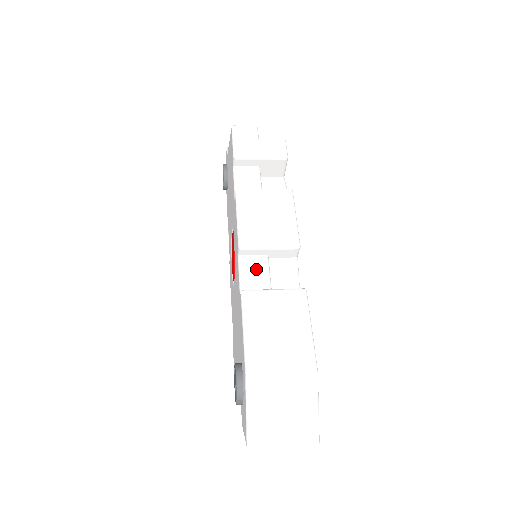
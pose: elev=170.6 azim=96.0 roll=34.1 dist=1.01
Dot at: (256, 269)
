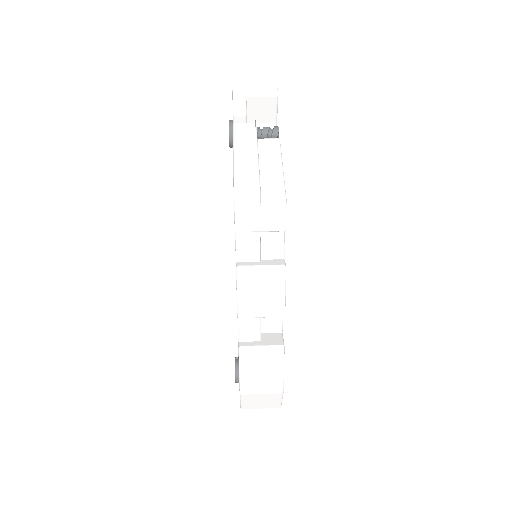
Dot at: (251, 324)
